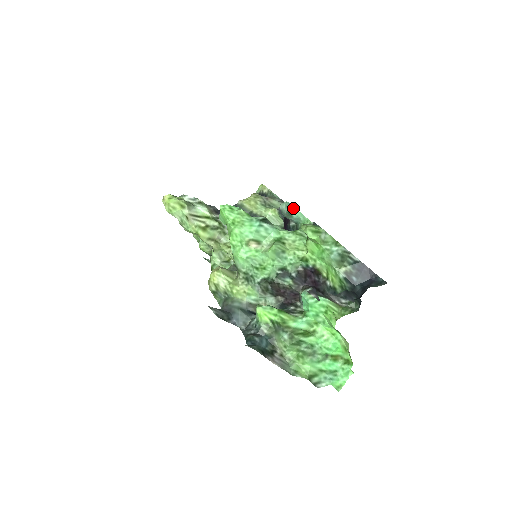
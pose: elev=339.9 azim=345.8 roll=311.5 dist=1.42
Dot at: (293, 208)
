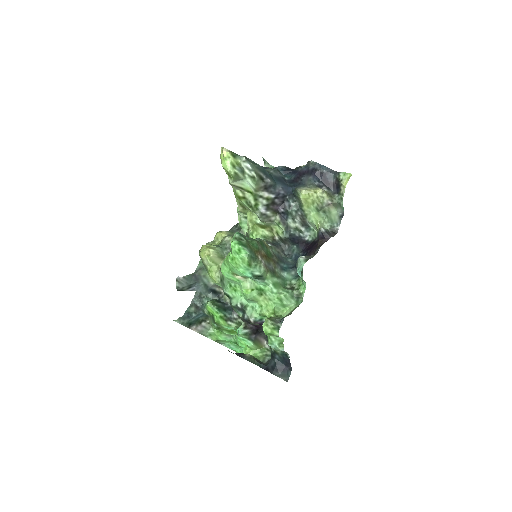
Dot at: (300, 276)
